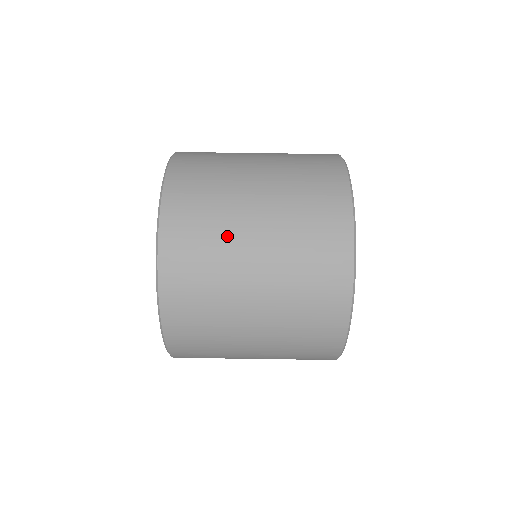
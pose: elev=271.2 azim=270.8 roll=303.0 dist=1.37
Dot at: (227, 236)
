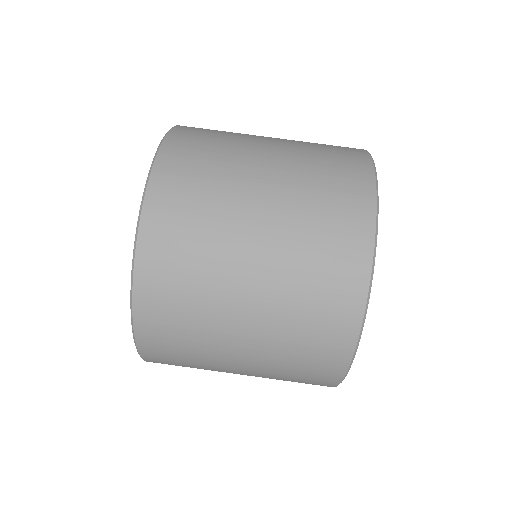
Dot at: (242, 136)
